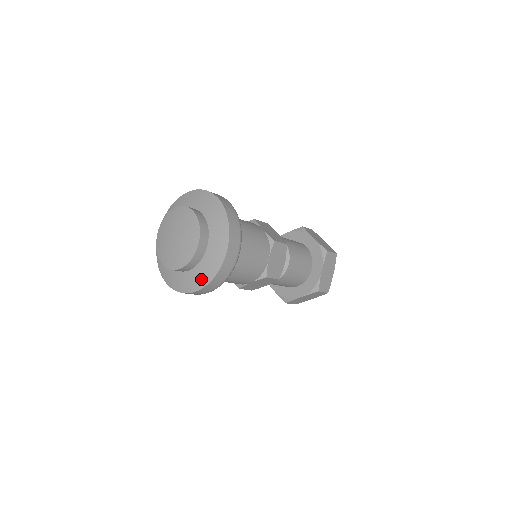
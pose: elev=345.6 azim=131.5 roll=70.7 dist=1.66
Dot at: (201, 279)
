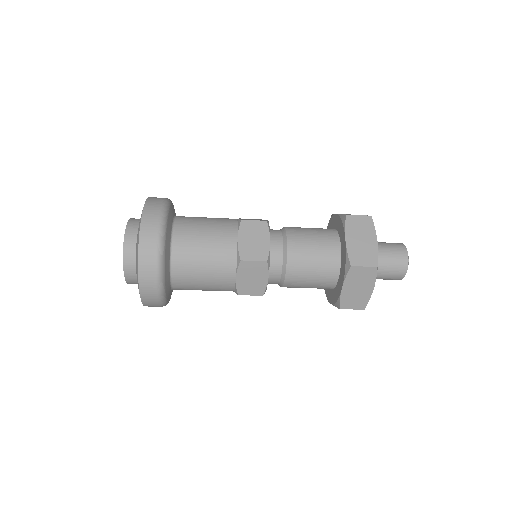
Dot at: (137, 272)
